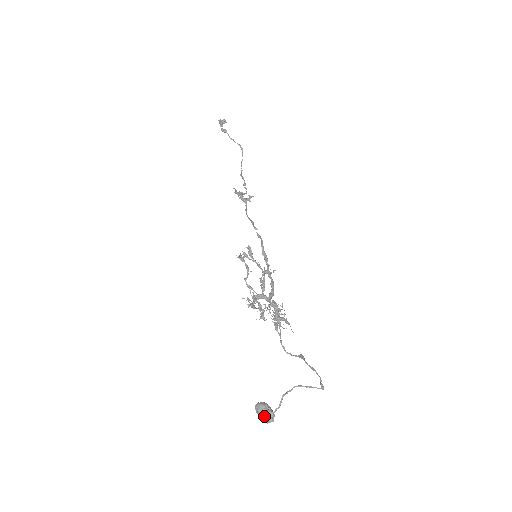
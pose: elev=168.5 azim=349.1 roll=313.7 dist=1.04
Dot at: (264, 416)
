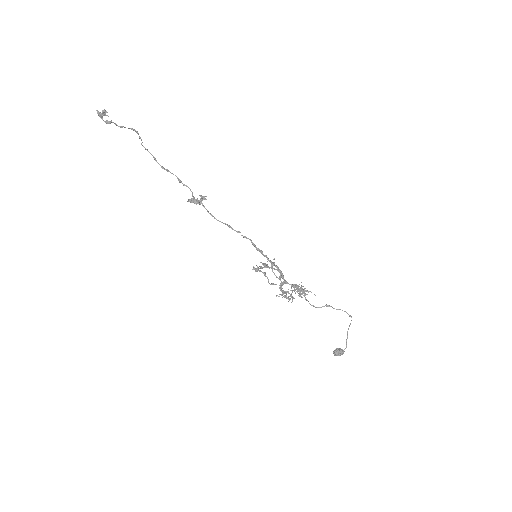
Dot at: occluded
